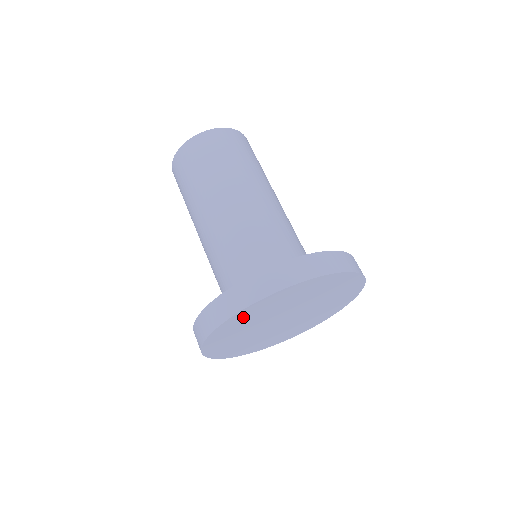
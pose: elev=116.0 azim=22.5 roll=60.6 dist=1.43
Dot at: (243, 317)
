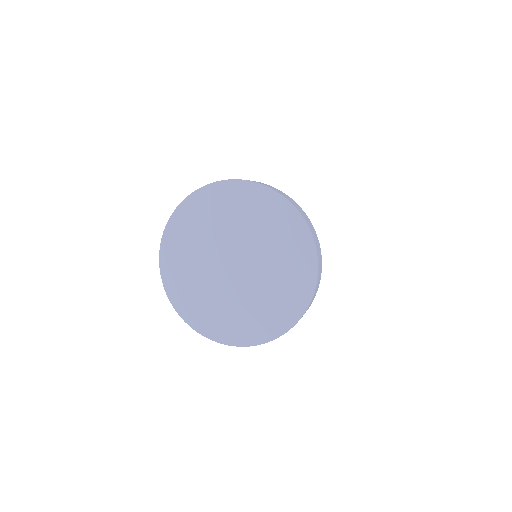
Dot at: (199, 207)
